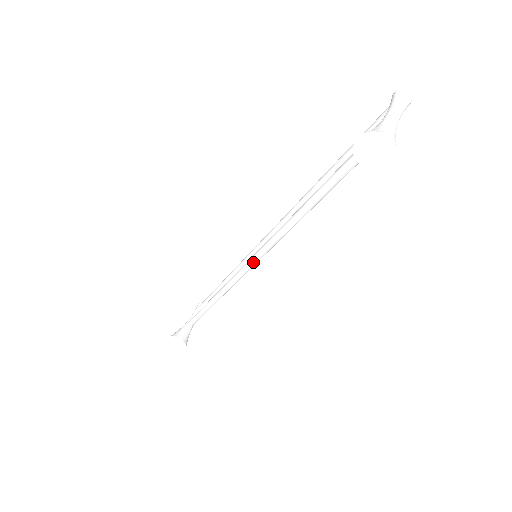
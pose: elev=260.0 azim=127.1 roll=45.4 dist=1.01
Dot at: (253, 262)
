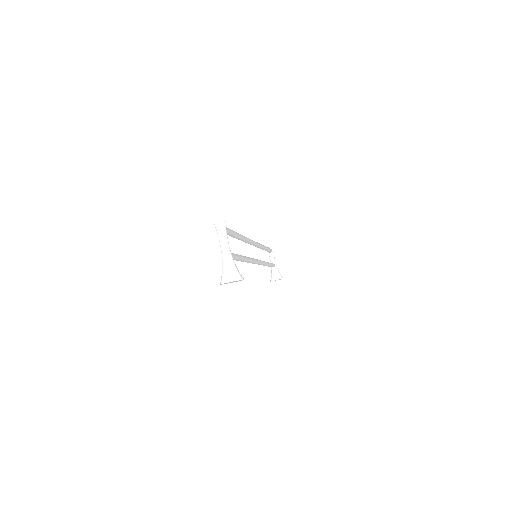
Dot at: occluded
